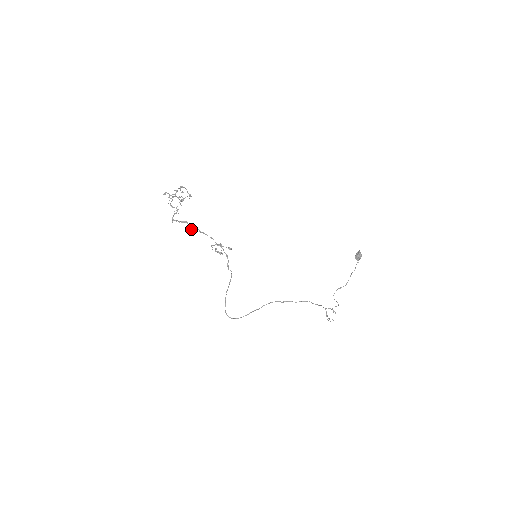
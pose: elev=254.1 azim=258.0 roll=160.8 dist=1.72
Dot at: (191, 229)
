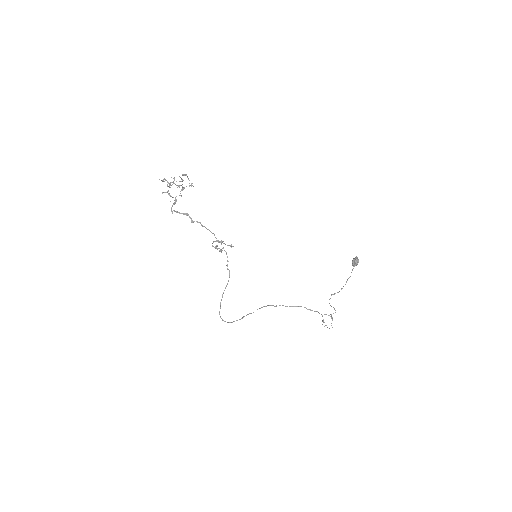
Dot at: (192, 222)
